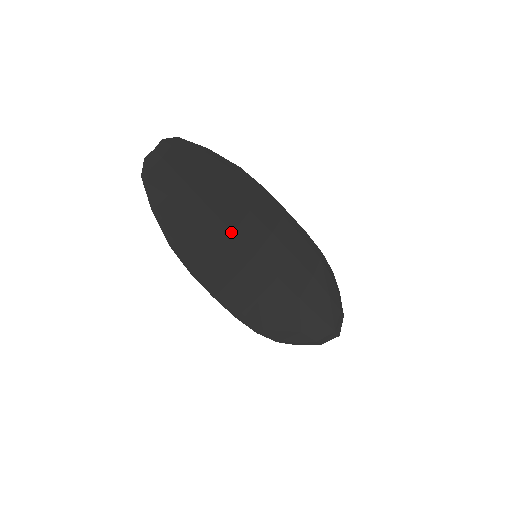
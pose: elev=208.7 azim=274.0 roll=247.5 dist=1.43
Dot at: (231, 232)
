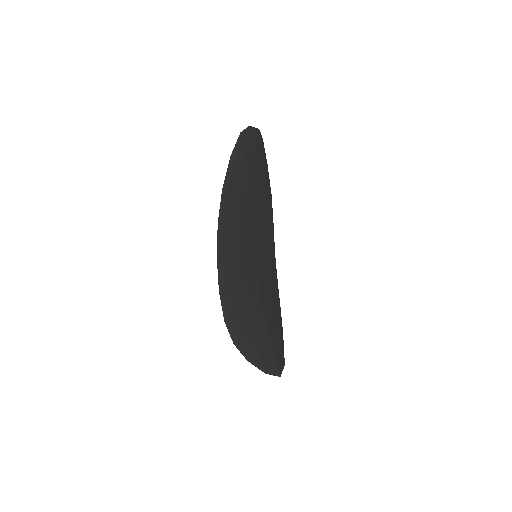
Dot at: (253, 223)
